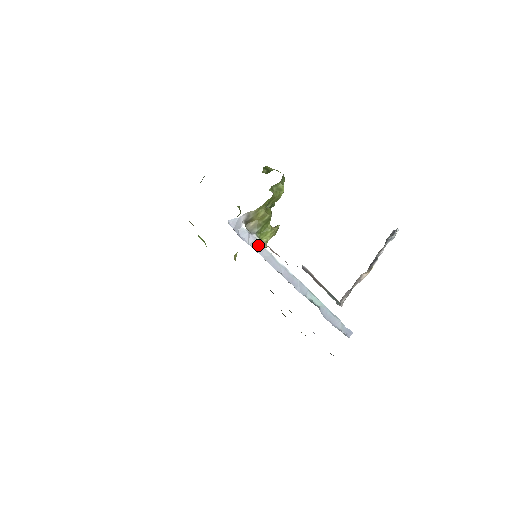
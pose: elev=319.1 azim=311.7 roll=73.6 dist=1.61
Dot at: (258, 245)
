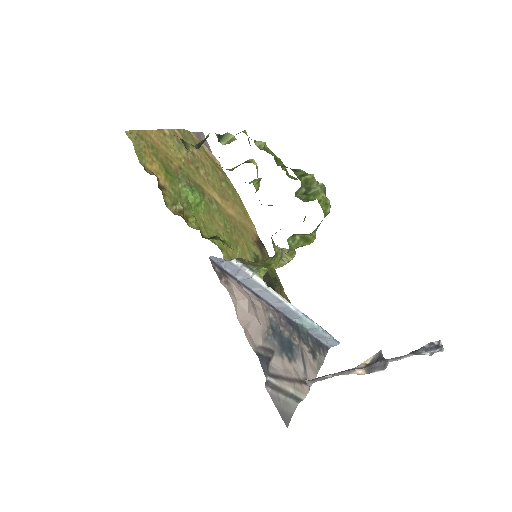
Dot at: (249, 279)
